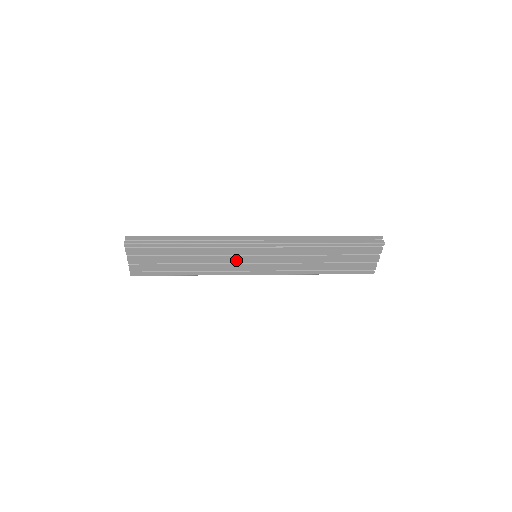
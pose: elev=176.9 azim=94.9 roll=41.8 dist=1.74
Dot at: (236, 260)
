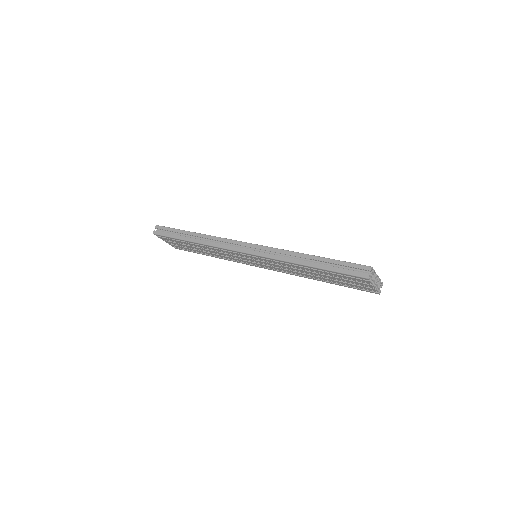
Dot at: (238, 257)
